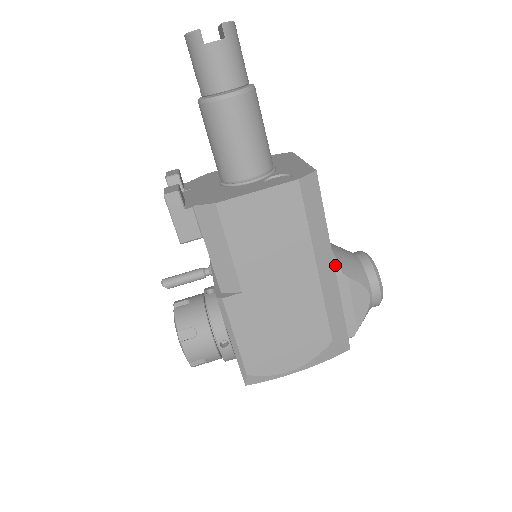
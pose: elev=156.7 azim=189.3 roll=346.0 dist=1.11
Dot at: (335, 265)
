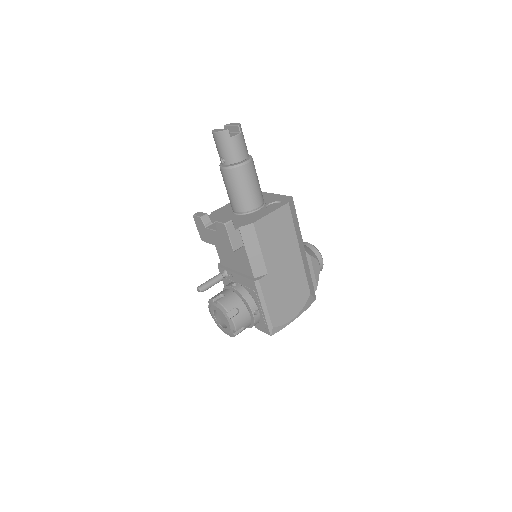
Dot at: occluded
